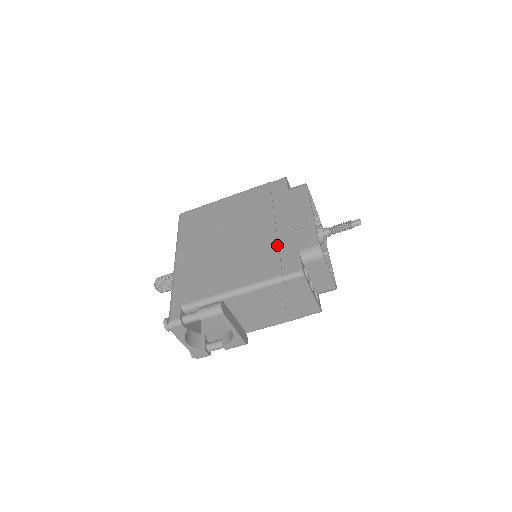
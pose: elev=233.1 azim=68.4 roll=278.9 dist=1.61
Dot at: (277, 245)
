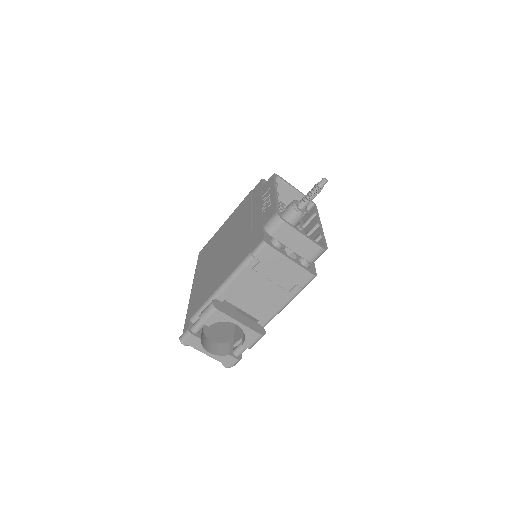
Dot at: (250, 232)
